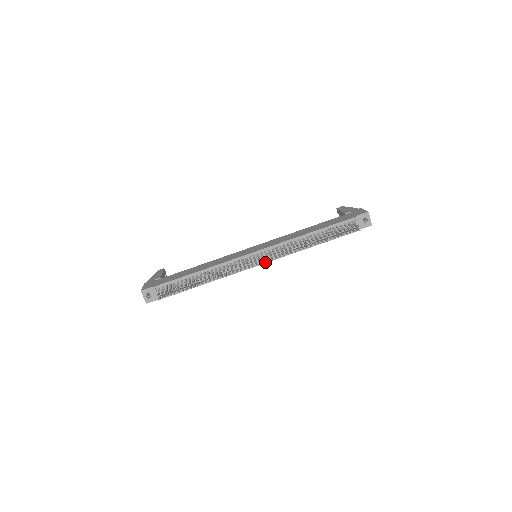
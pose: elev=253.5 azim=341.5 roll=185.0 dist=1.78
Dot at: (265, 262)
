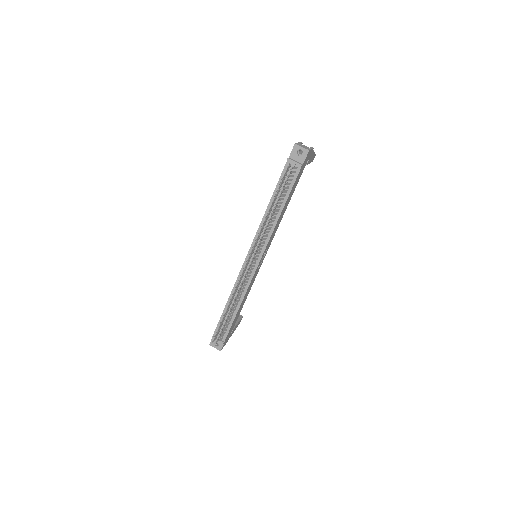
Dot at: occluded
